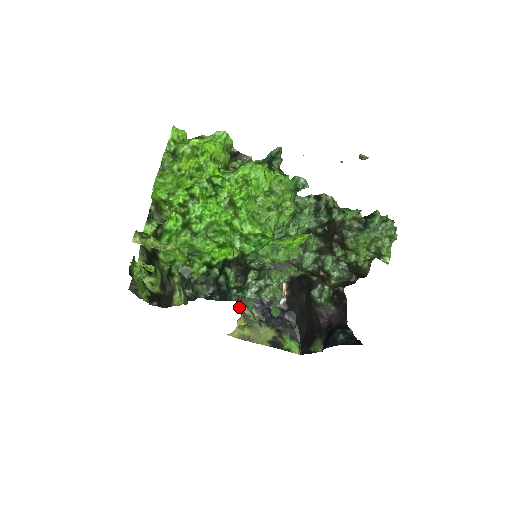
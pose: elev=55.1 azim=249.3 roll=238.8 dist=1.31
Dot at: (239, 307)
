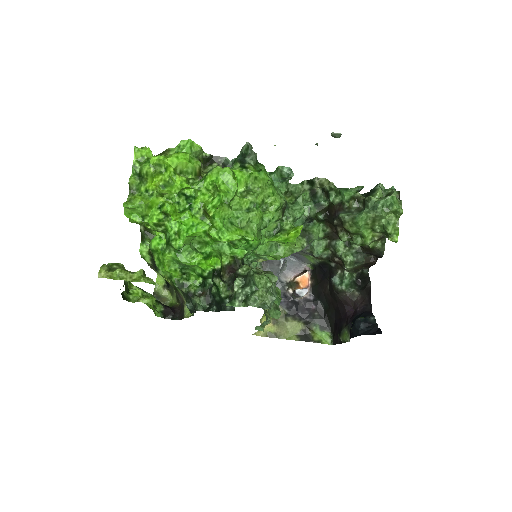
Dot at: occluded
